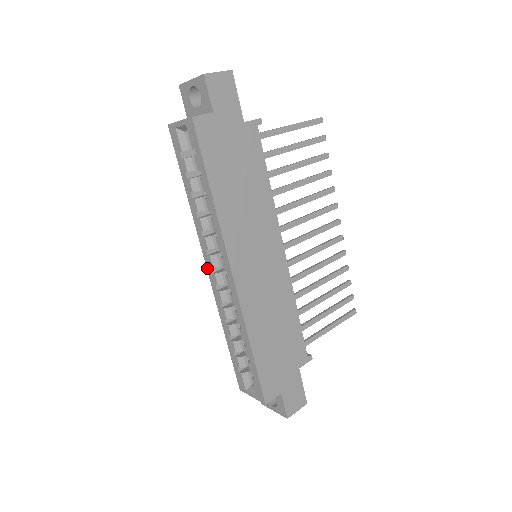
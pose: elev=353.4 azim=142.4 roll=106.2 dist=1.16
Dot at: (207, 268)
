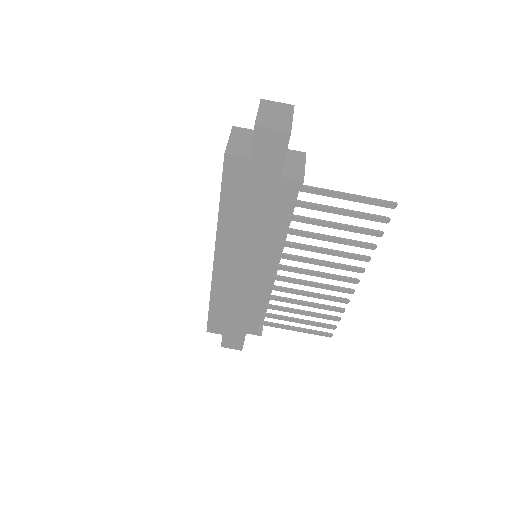
Dot at: occluded
